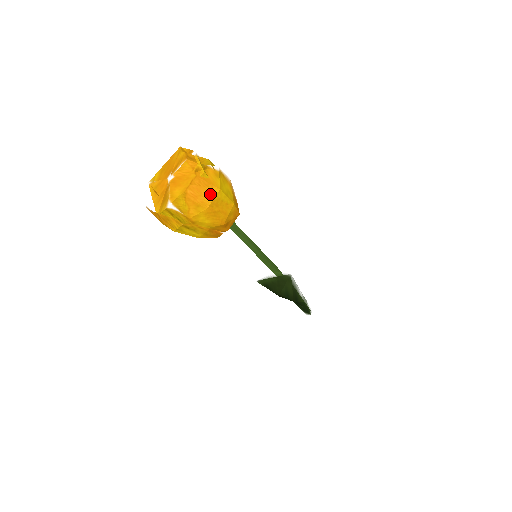
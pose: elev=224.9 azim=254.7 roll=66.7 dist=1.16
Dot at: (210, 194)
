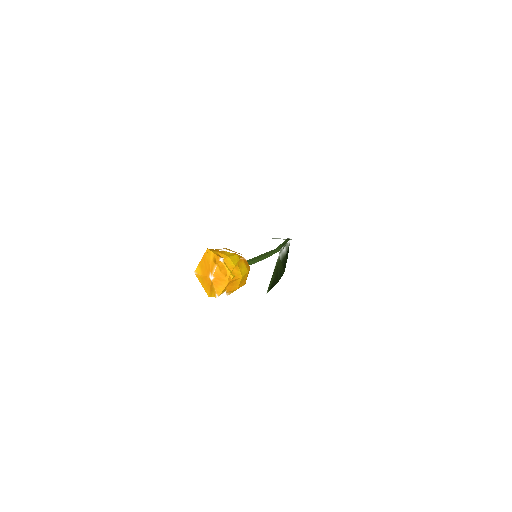
Dot at: (237, 282)
